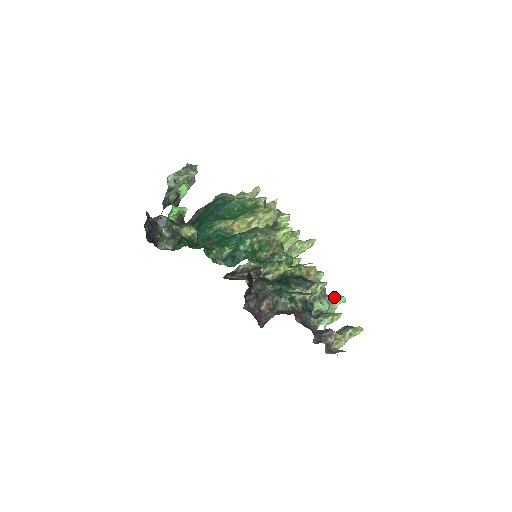
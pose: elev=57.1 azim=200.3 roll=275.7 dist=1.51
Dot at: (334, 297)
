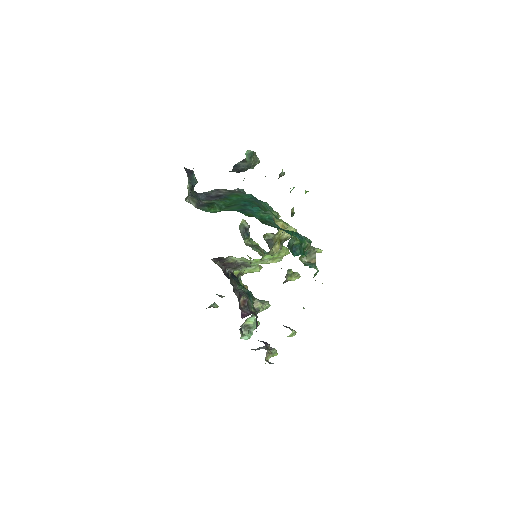
Dot at: occluded
